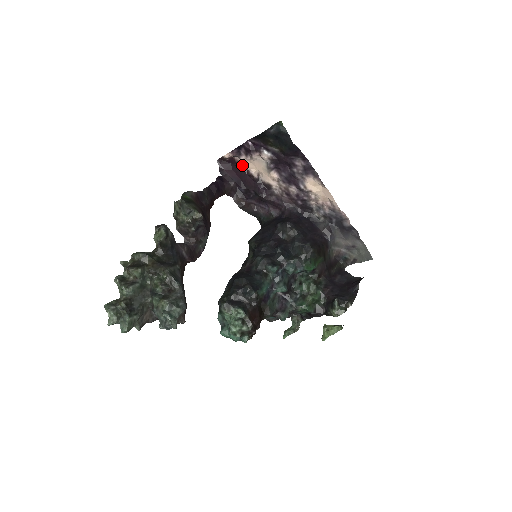
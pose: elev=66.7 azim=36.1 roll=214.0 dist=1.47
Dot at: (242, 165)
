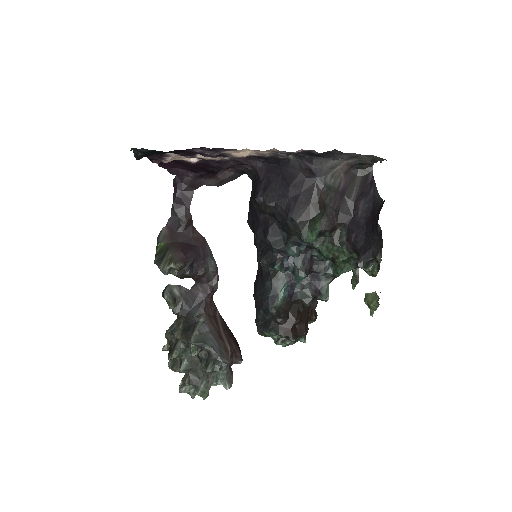
Dot at: (175, 160)
